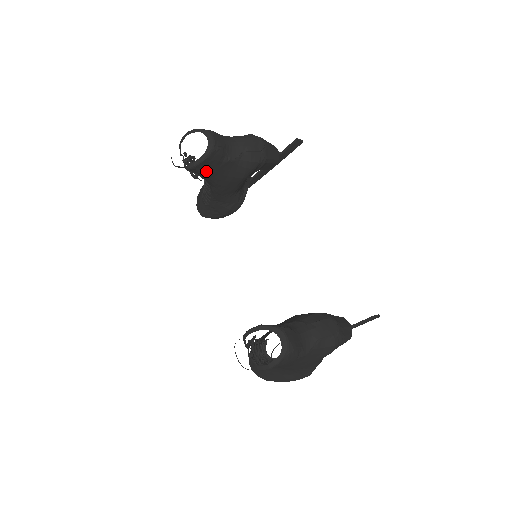
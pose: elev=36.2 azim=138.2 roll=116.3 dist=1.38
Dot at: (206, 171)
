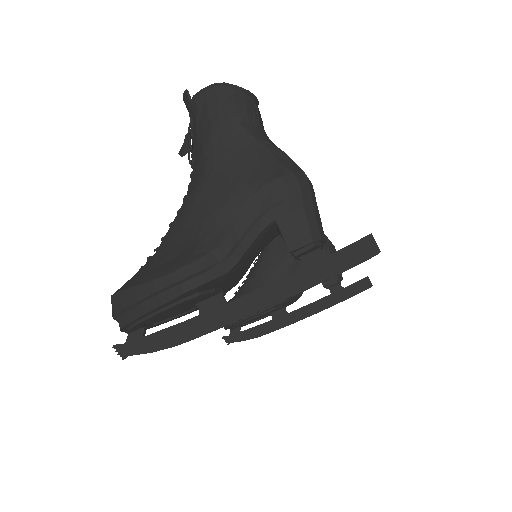
Dot at: occluded
